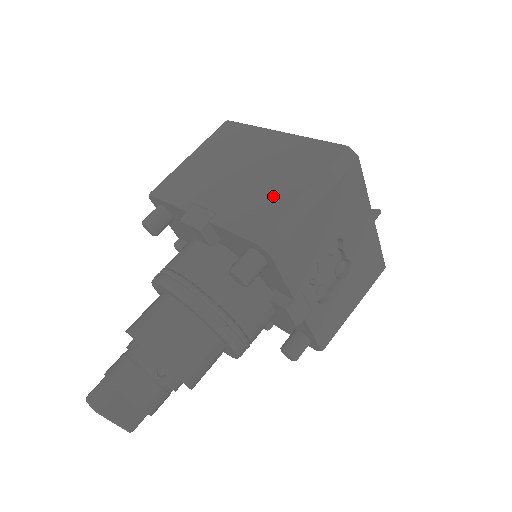
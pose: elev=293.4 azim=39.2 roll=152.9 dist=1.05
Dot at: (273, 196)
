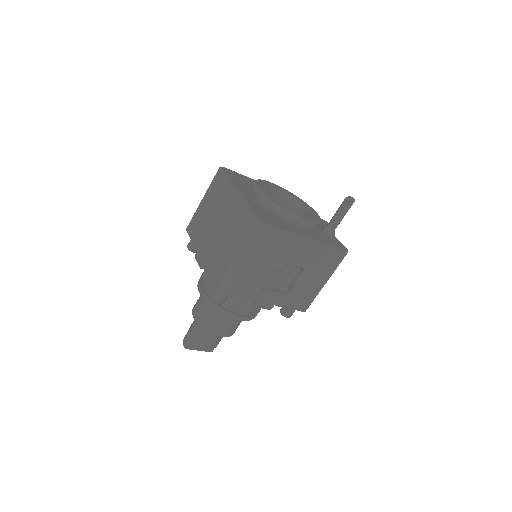
Dot at: (225, 253)
